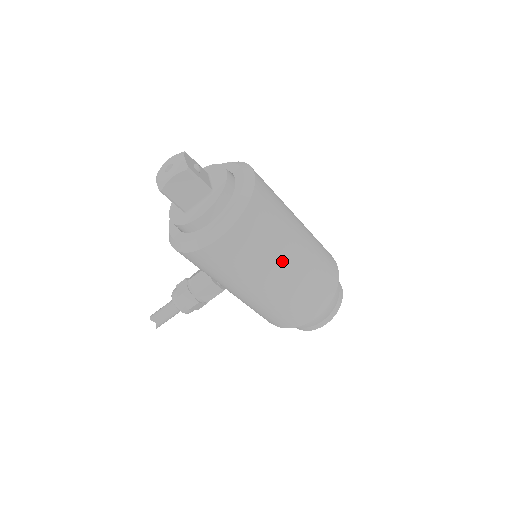
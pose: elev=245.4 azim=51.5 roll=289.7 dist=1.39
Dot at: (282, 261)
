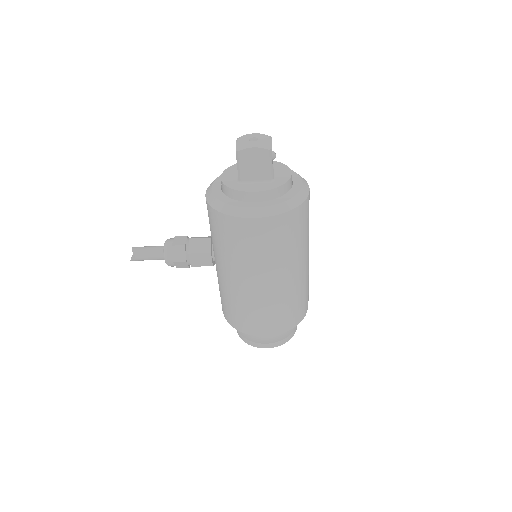
Dot at: (283, 271)
